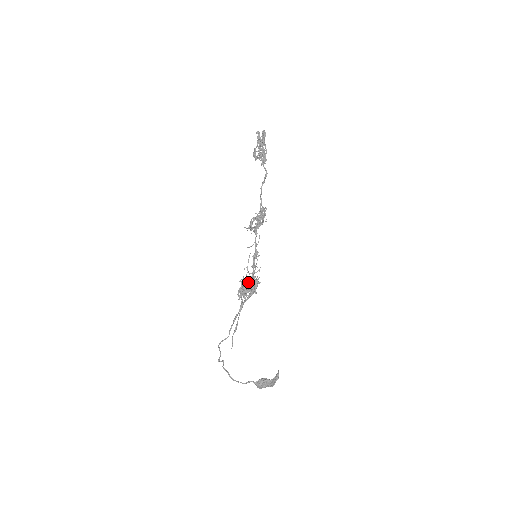
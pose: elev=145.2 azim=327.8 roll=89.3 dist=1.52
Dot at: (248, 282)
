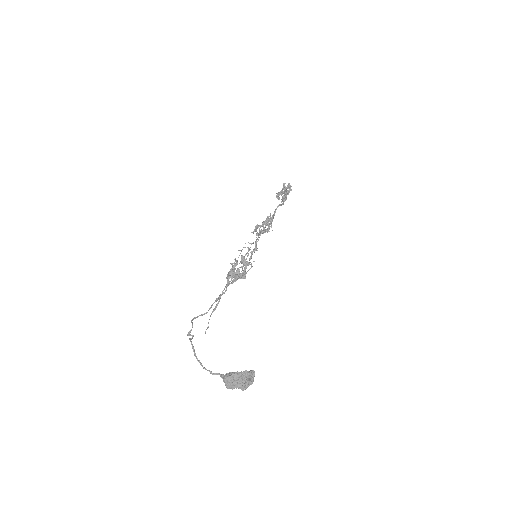
Dot at: occluded
